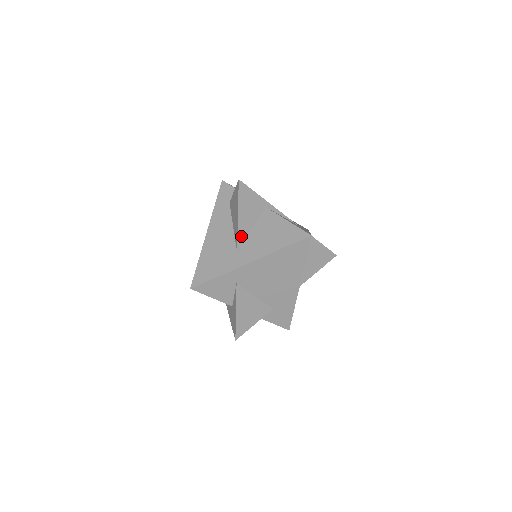
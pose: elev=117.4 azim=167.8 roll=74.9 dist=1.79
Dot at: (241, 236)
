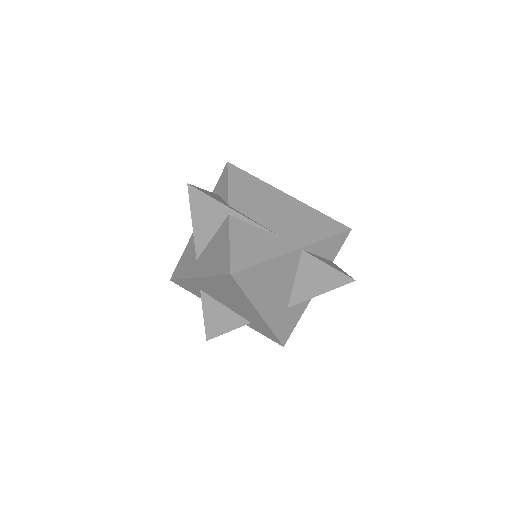
Dot at: (199, 244)
